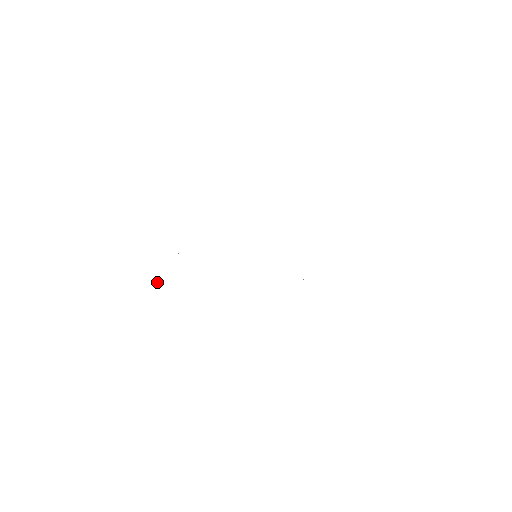
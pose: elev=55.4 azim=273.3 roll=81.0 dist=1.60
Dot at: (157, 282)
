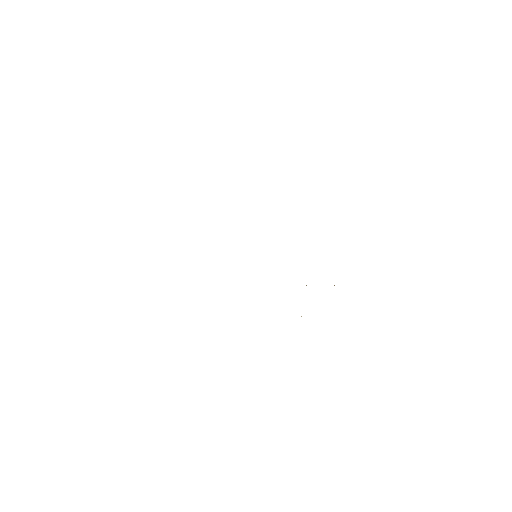
Dot at: occluded
